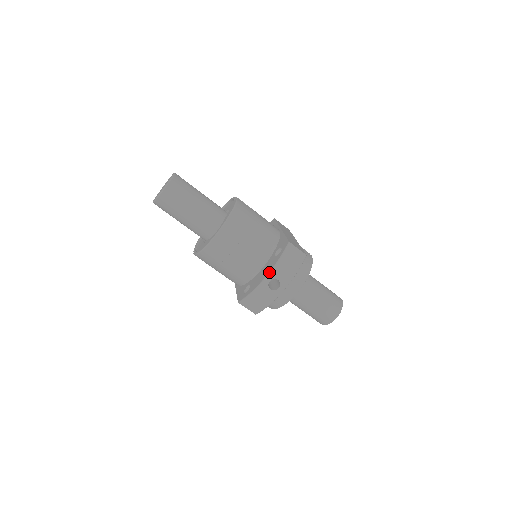
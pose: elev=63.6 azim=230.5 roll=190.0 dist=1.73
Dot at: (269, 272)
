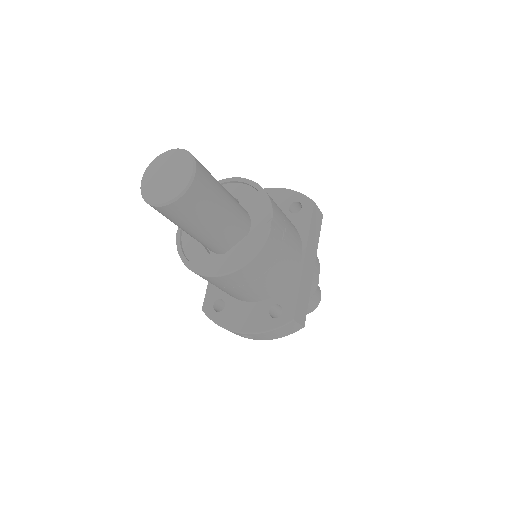
Dot at: (249, 333)
